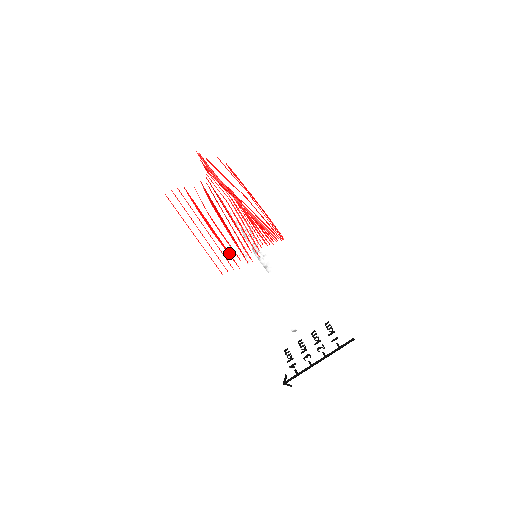
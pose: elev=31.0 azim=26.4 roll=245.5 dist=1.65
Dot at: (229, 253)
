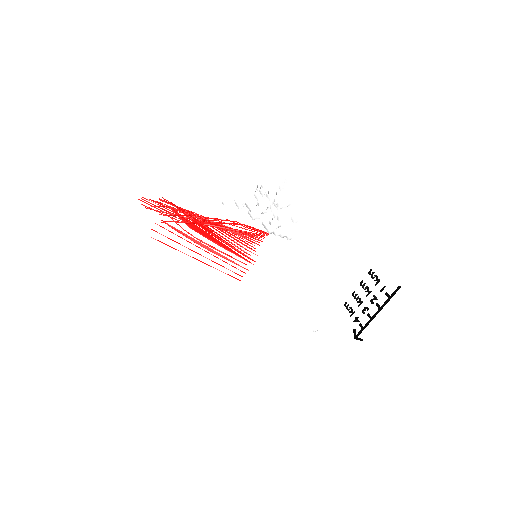
Dot at: (233, 262)
